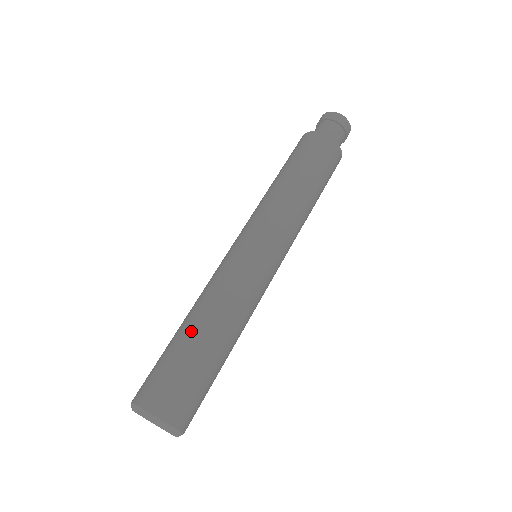
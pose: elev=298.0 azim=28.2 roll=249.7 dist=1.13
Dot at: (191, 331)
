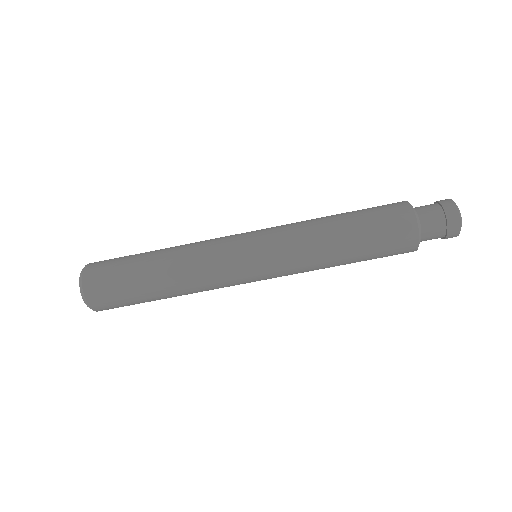
Dot at: (151, 266)
